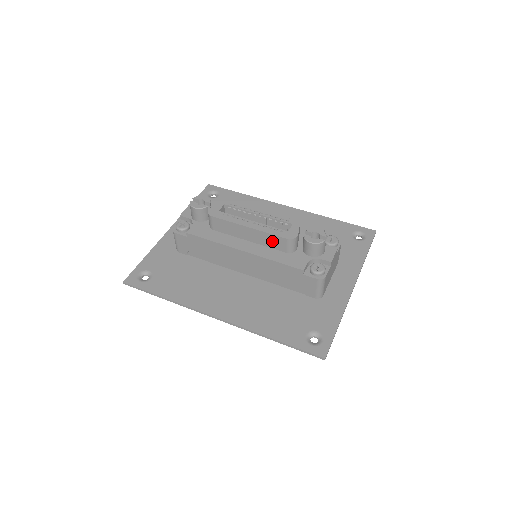
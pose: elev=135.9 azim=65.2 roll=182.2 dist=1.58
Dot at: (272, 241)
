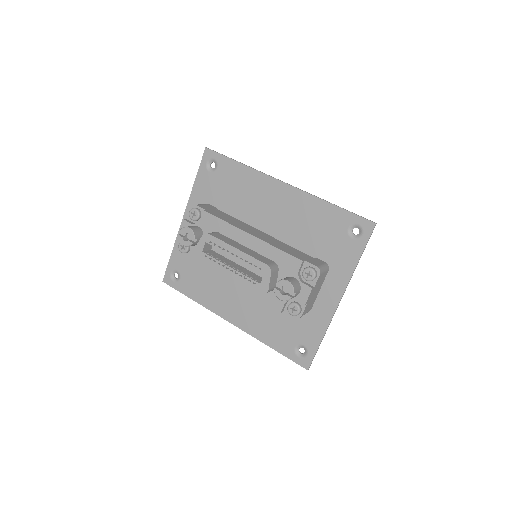
Dot at: occluded
